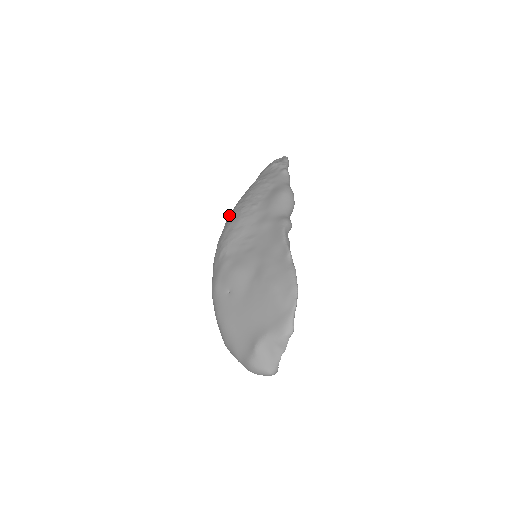
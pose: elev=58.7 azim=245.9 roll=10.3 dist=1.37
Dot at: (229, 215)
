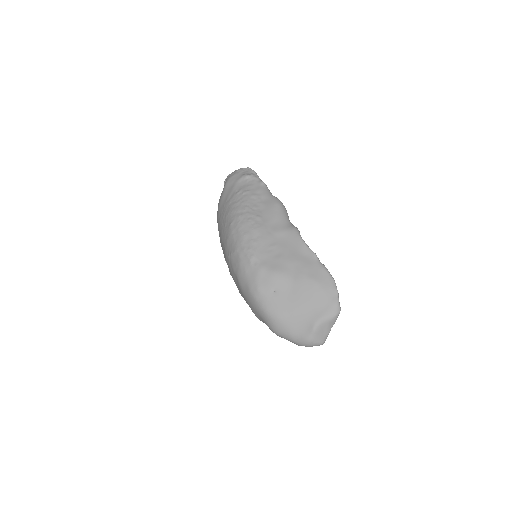
Dot at: (232, 225)
